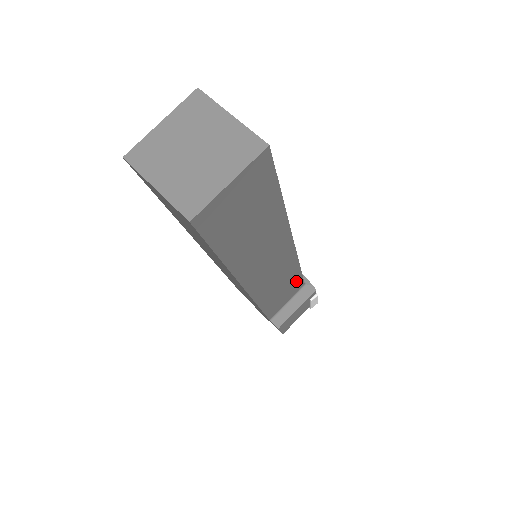
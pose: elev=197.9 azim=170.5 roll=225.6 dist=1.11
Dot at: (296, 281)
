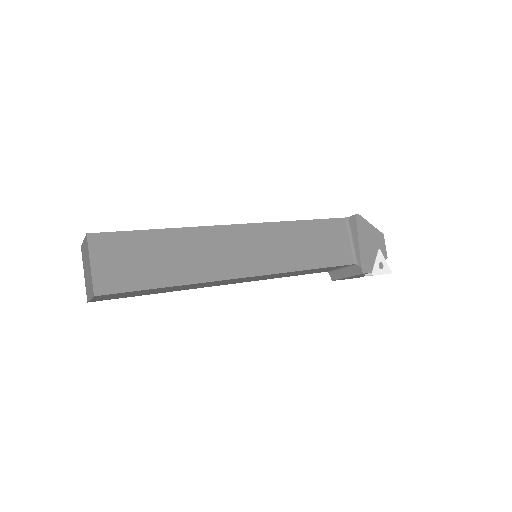
Dot at: (324, 268)
